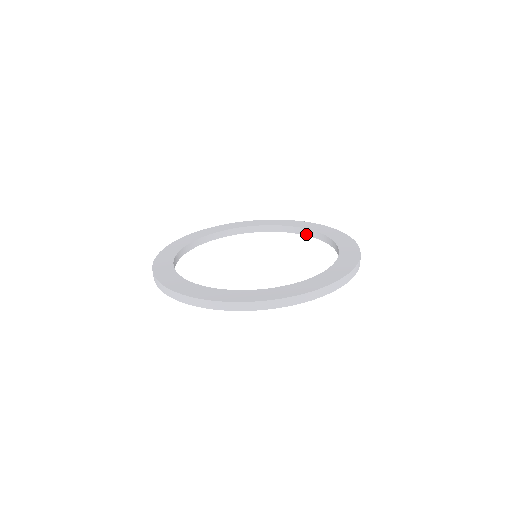
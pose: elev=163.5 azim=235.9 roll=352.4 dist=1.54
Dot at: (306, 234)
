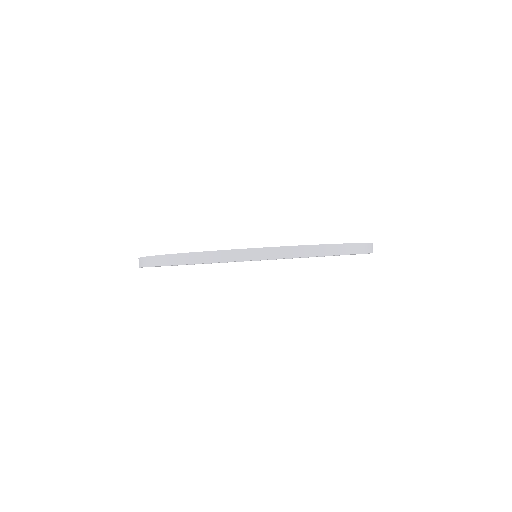
Dot at: occluded
